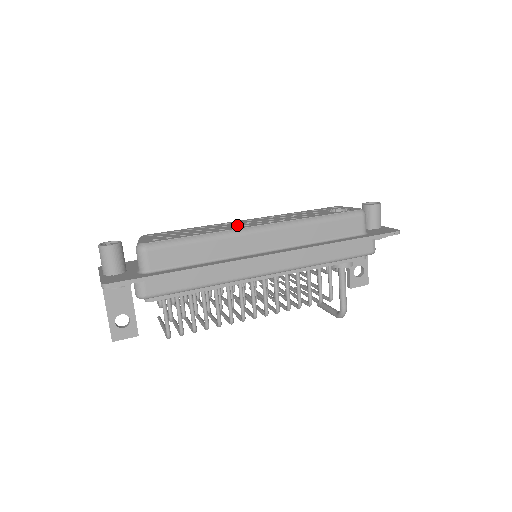
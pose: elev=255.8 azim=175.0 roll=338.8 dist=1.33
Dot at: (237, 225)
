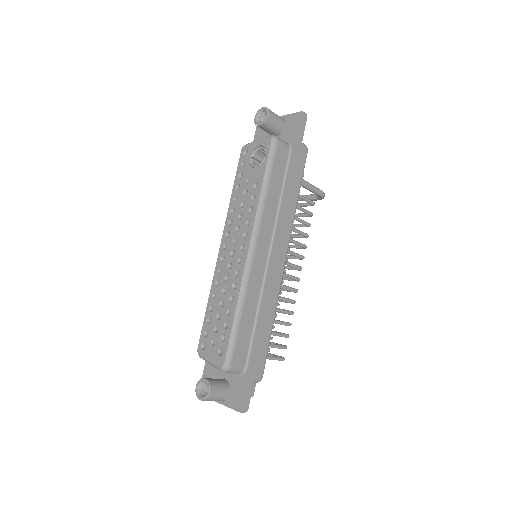
Dot at: (232, 267)
